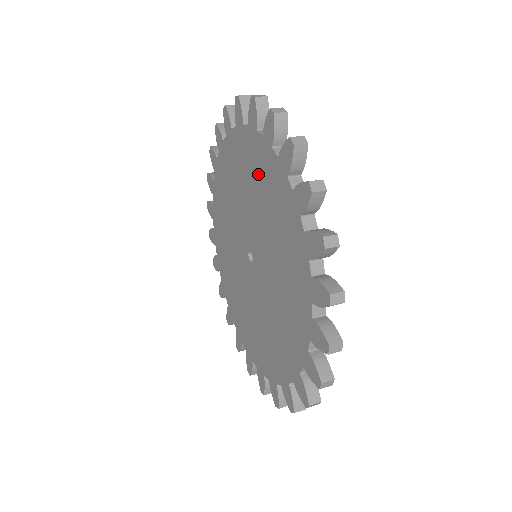
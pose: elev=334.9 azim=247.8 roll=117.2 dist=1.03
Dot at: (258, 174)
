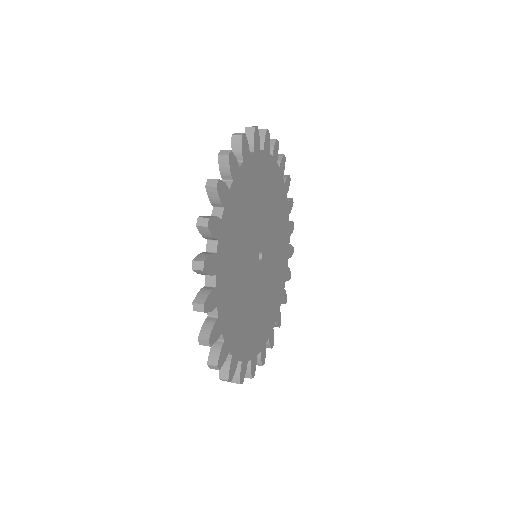
Dot at: occluded
